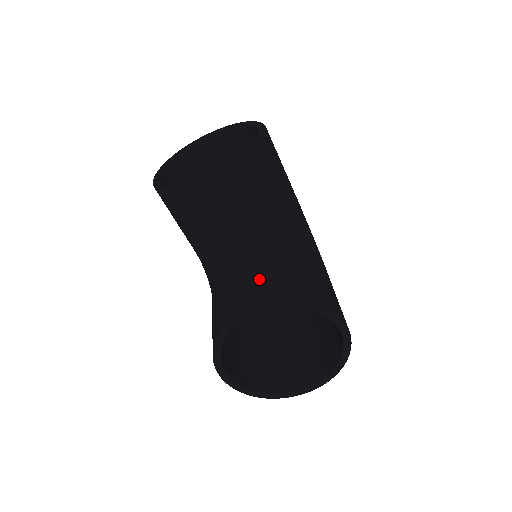
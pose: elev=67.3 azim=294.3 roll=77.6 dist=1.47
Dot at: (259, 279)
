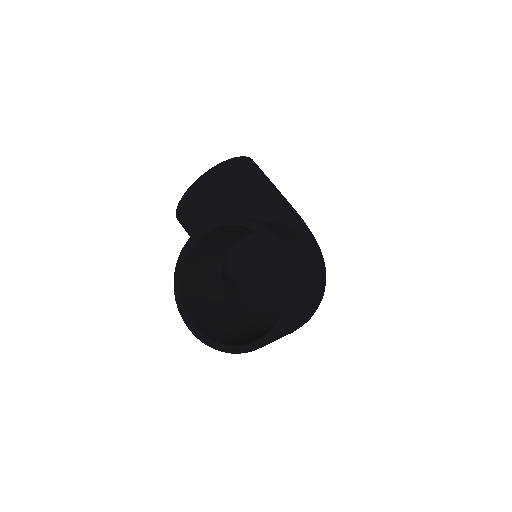
Dot at: occluded
